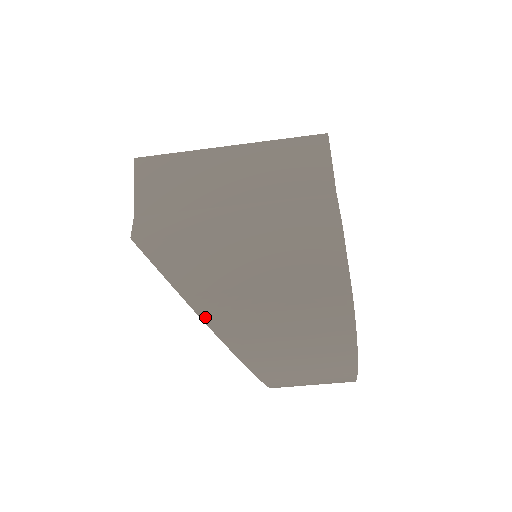
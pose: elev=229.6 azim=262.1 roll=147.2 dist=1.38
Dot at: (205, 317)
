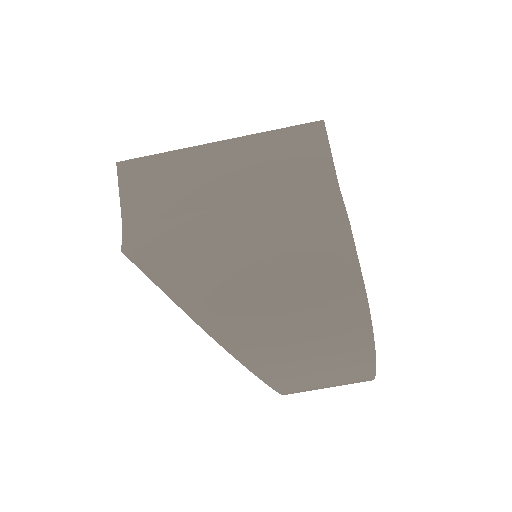
Dot at: (211, 331)
